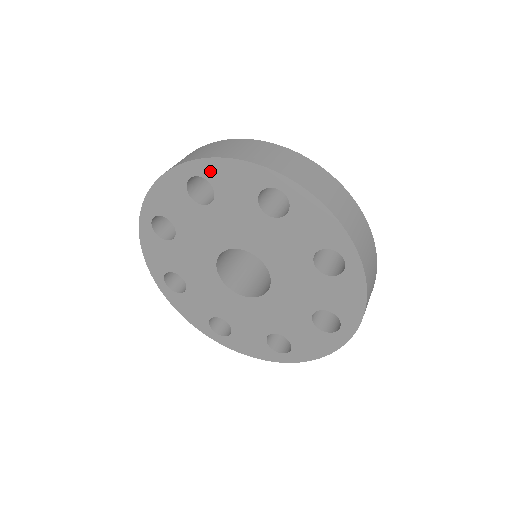
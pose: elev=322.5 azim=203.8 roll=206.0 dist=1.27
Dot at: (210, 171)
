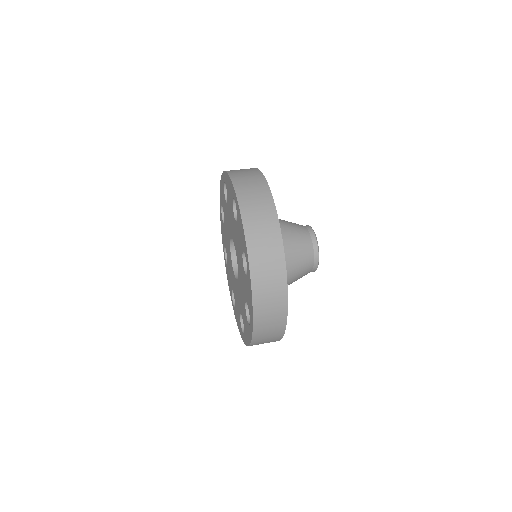
Dot at: (221, 198)
